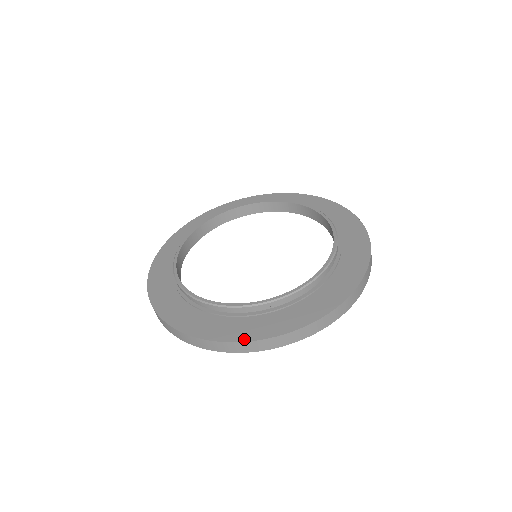
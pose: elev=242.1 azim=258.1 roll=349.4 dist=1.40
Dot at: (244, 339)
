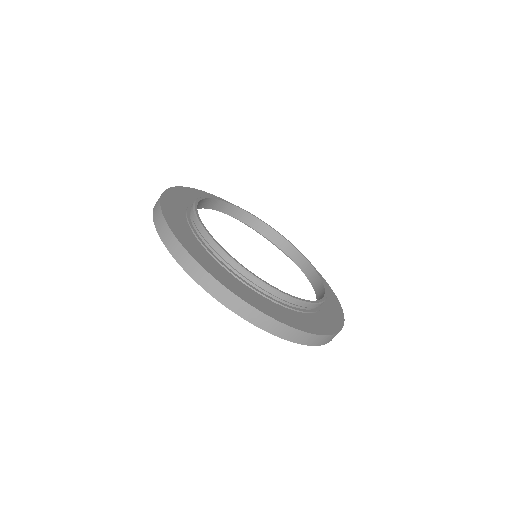
Dot at: (282, 321)
